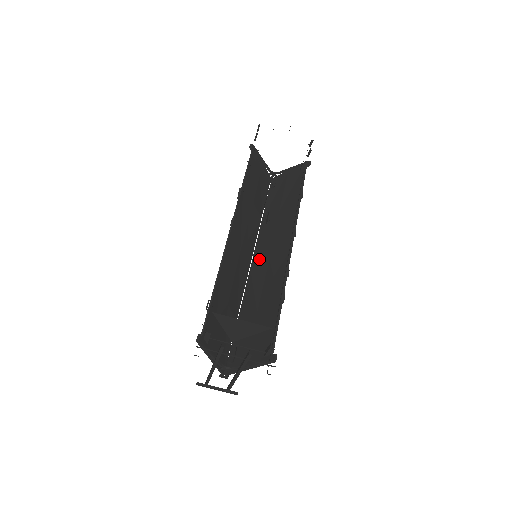
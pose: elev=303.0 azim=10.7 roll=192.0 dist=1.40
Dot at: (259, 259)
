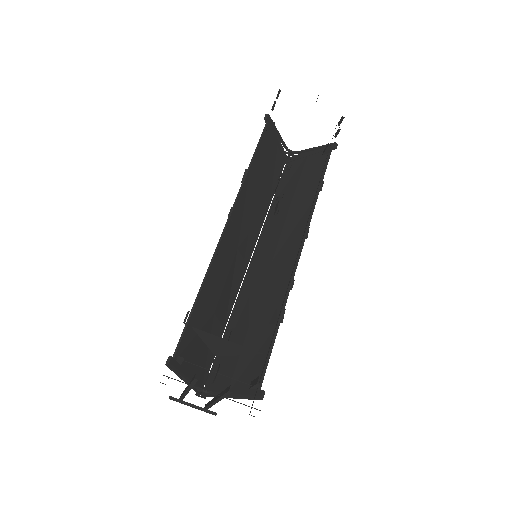
Dot at: (260, 258)
